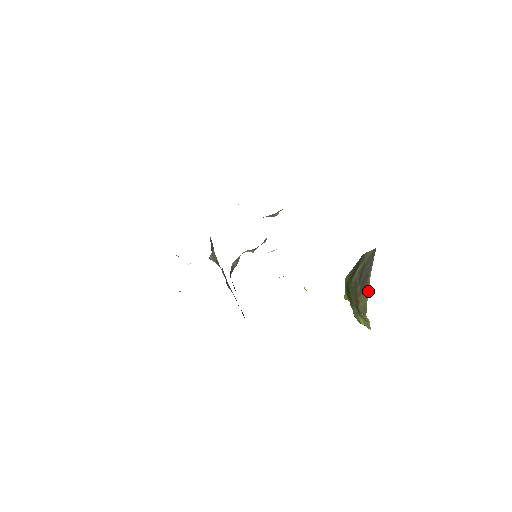
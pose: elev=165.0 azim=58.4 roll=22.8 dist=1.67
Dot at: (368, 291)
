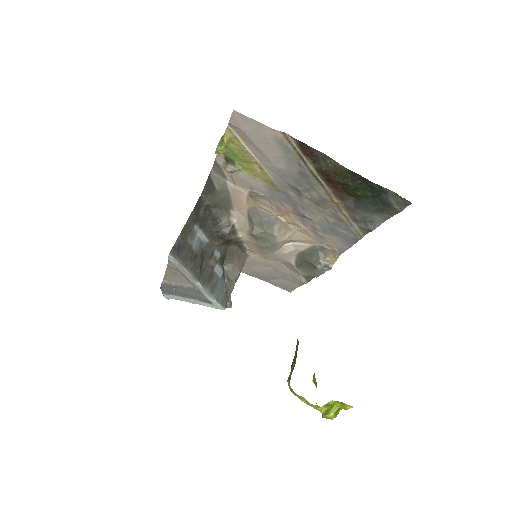
Dot at: occluded
